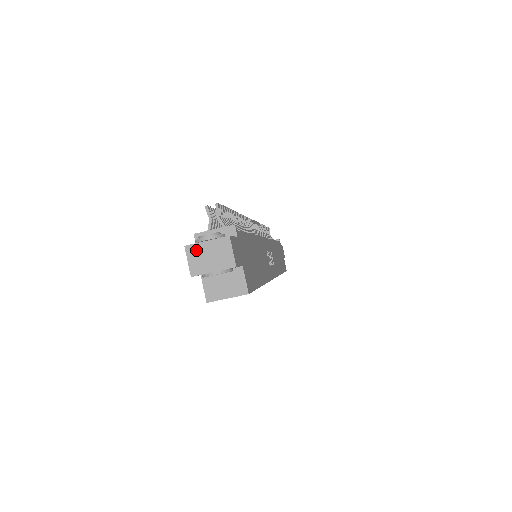
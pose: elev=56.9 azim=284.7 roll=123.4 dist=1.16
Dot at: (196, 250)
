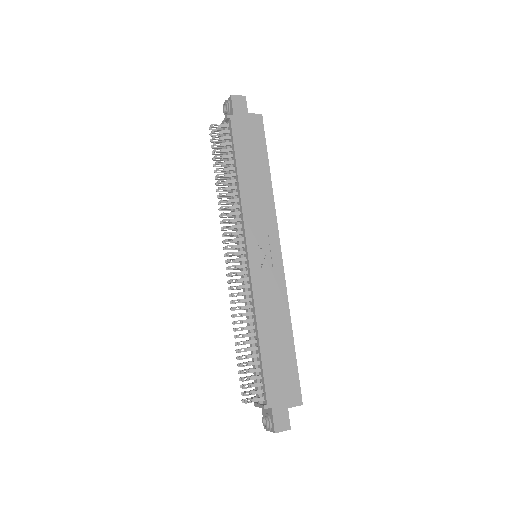
Dot at: occluded
